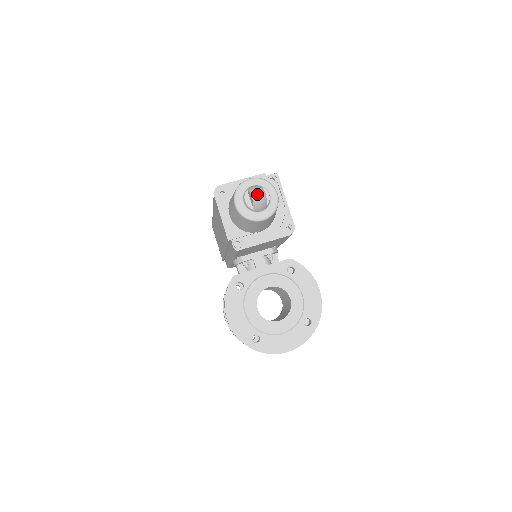
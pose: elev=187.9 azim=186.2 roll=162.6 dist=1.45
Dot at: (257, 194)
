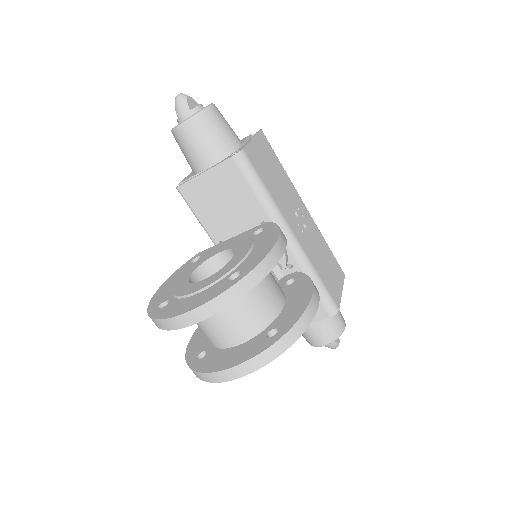
Dot at: (176, 96)
